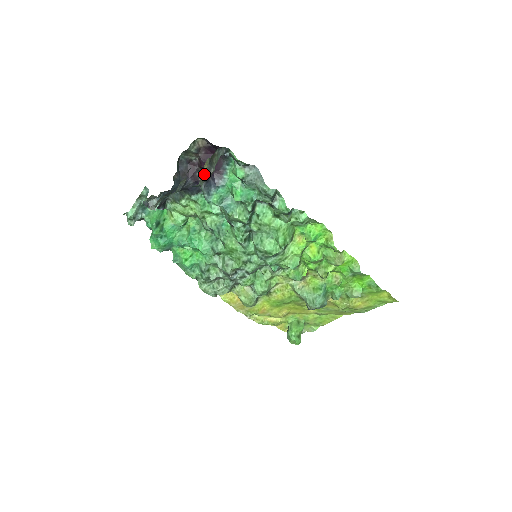
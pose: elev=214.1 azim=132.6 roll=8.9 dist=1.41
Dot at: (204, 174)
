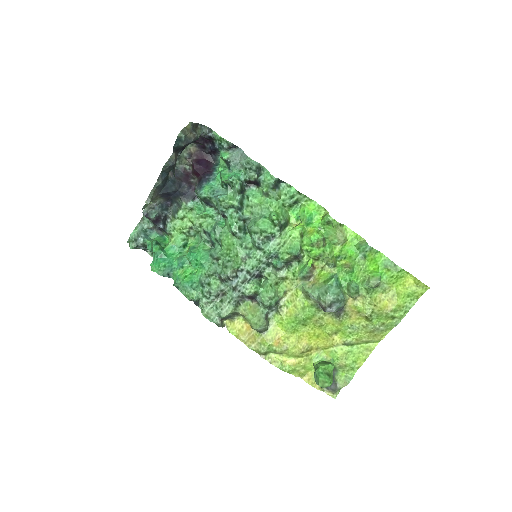
Dot at: (186, 130)
